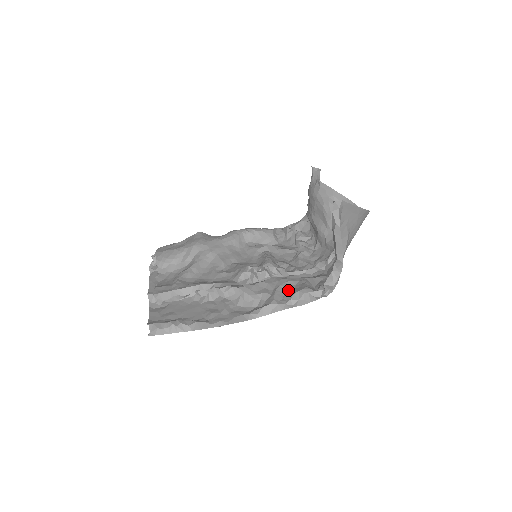
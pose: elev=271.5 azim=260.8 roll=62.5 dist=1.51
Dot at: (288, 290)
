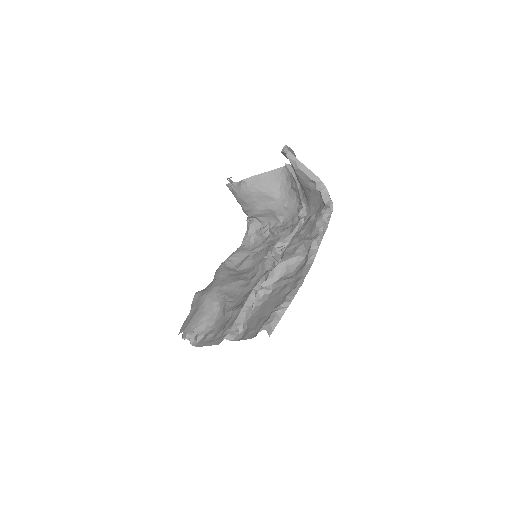
Dot at: (308, 234)
